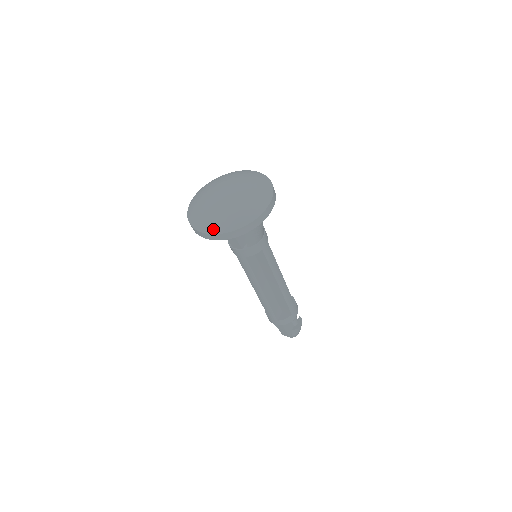
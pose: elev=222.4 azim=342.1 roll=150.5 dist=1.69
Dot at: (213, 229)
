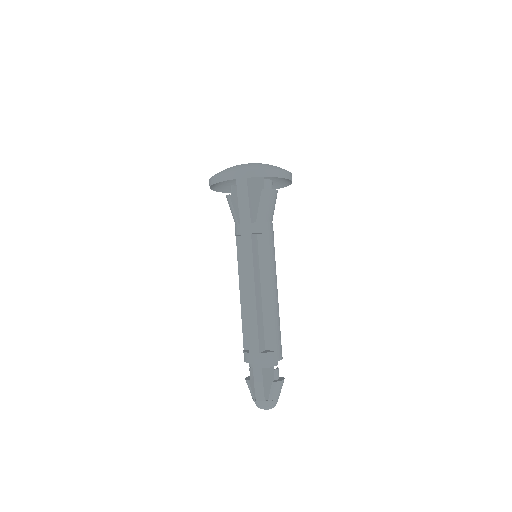
Dot at: (238, 168)
